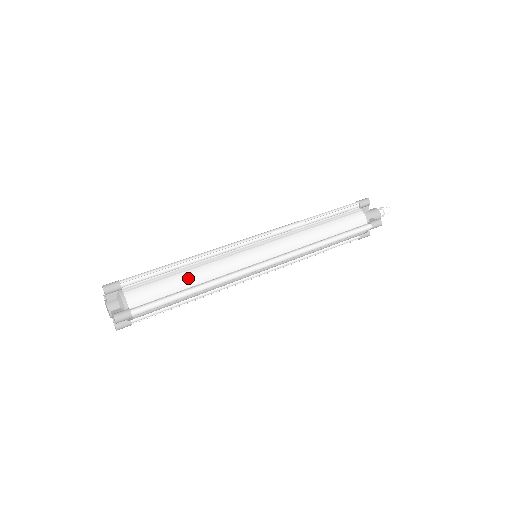
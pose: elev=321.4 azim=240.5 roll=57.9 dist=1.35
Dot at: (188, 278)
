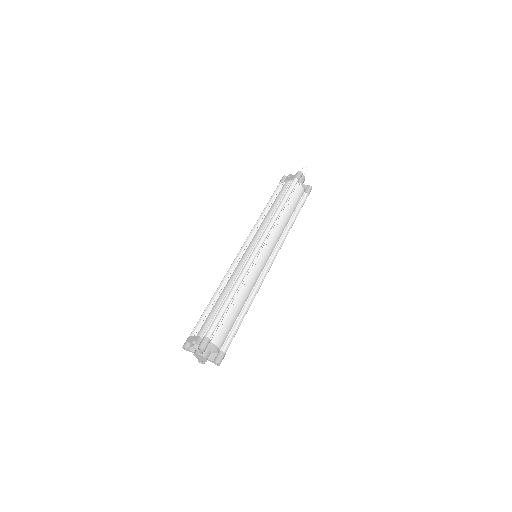
Dot at: (240, 305)
